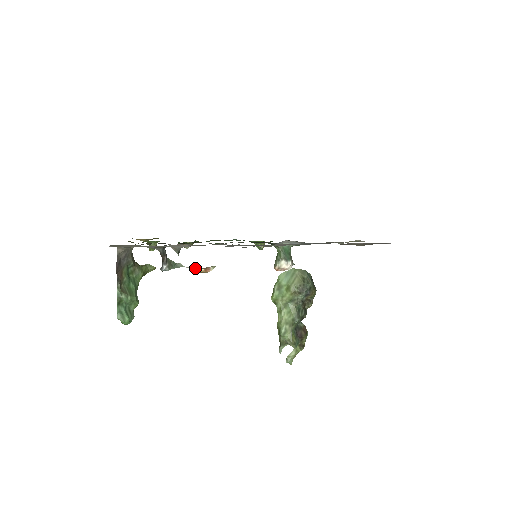
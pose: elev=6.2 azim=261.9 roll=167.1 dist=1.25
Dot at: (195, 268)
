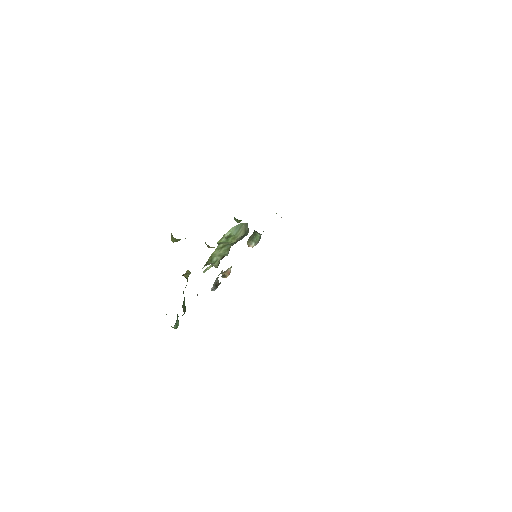
Dot at: (224, 276)
